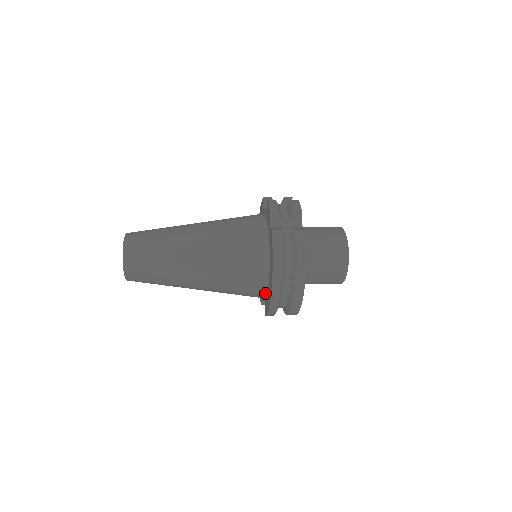
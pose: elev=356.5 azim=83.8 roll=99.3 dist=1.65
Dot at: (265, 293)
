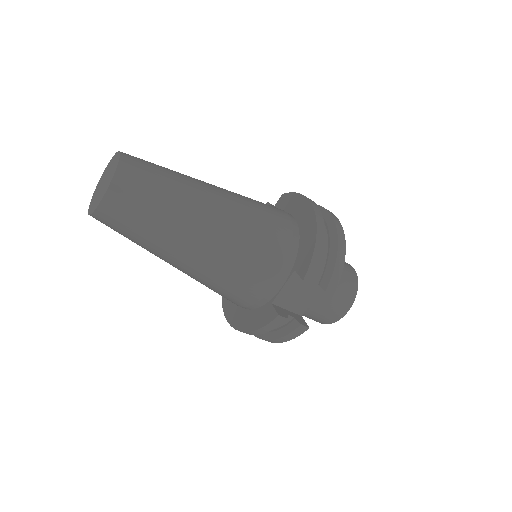
Dot at: (296, 246)
